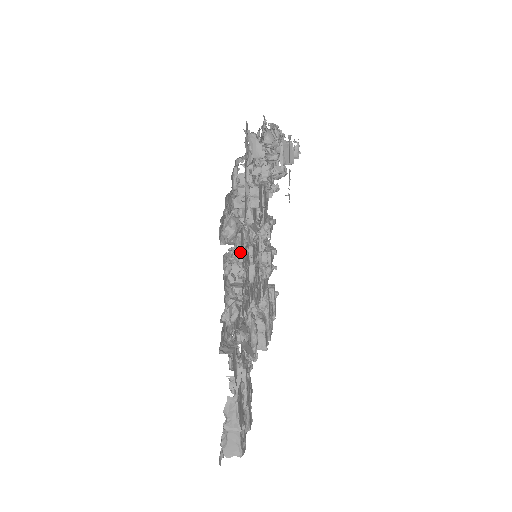
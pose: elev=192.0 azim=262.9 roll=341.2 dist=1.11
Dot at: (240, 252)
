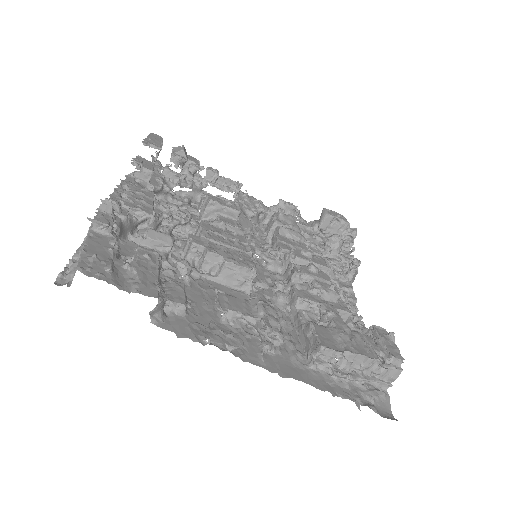
Dot at: occluded
